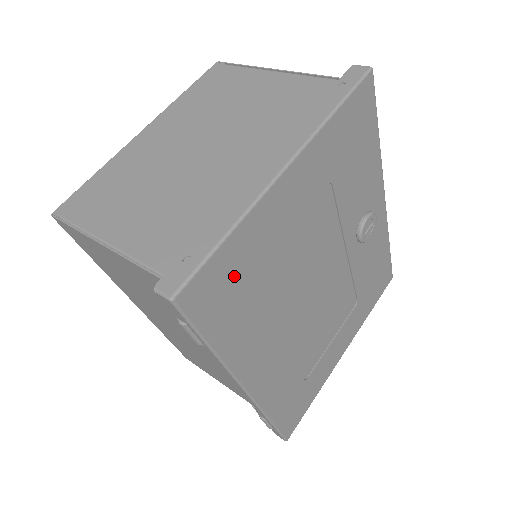
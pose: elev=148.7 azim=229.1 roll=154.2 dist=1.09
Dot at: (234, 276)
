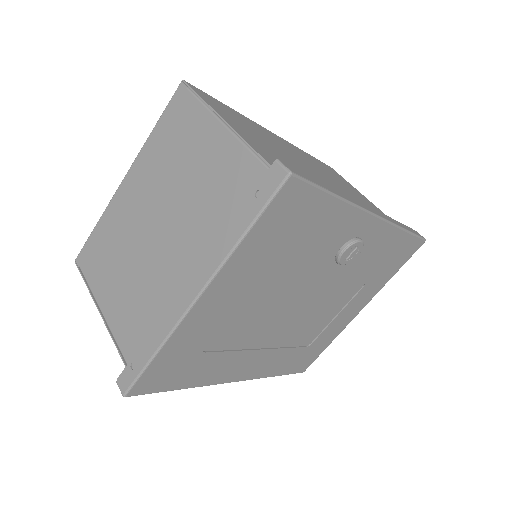
Dot at: (178, 362)
